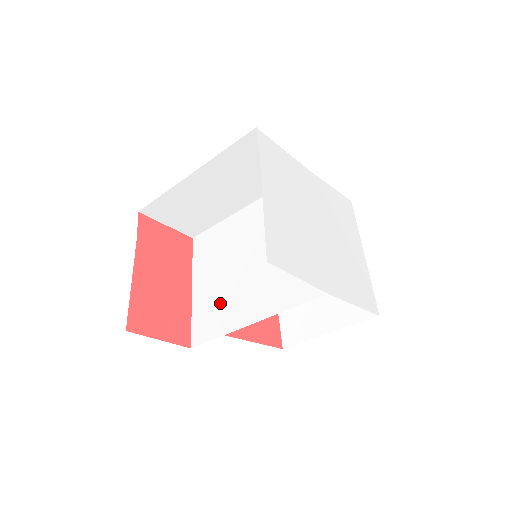
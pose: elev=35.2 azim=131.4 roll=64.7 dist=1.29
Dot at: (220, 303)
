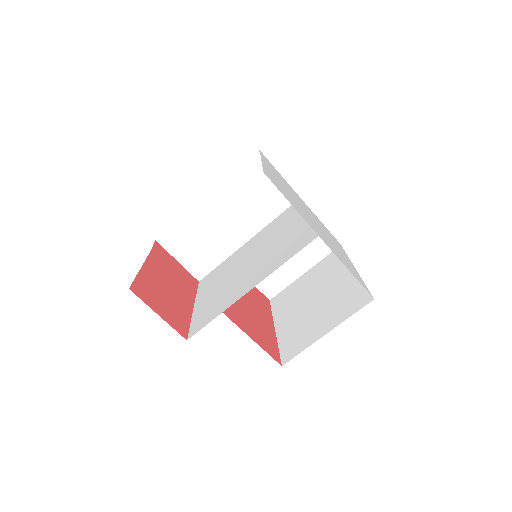
Dot at: (220, 298)
